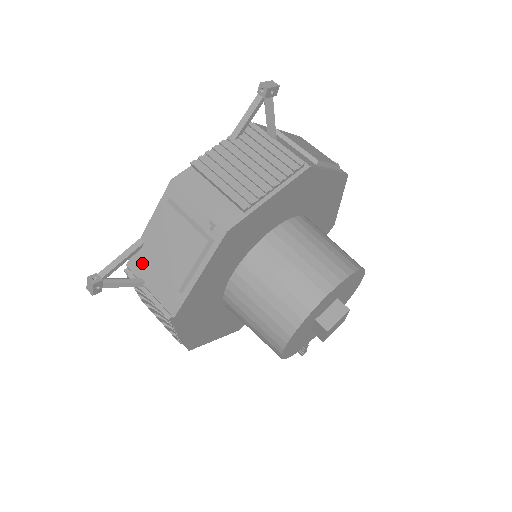
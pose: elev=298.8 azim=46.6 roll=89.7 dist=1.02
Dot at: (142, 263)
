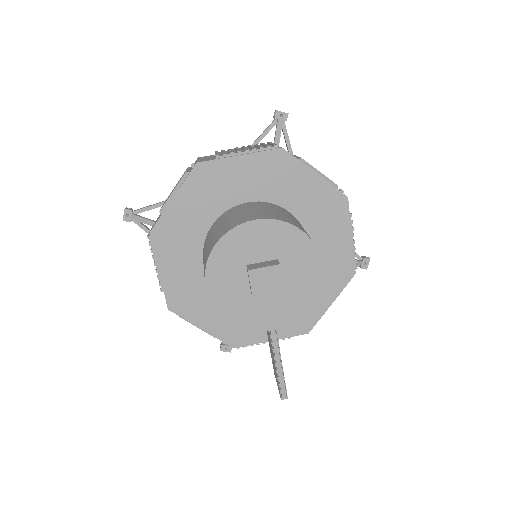
Dot at: occluded
